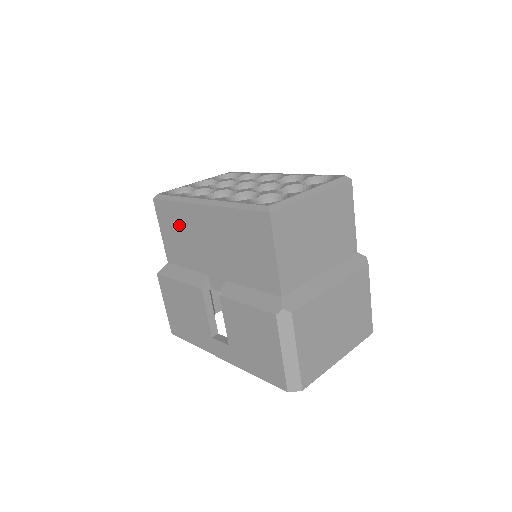
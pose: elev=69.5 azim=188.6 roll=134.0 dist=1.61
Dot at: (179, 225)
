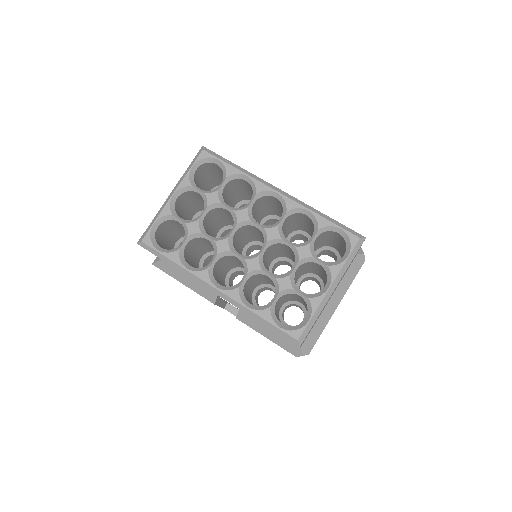
Dot at: occluded
